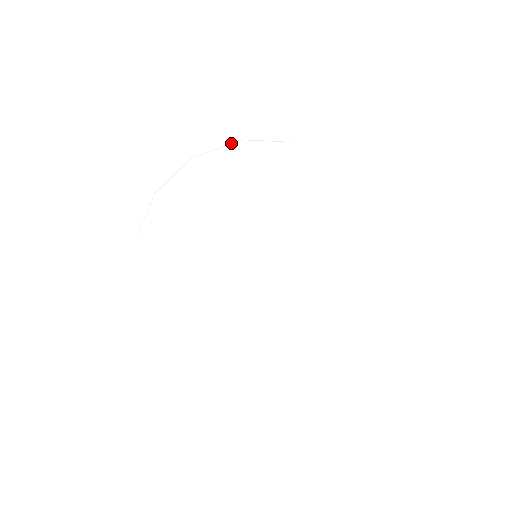
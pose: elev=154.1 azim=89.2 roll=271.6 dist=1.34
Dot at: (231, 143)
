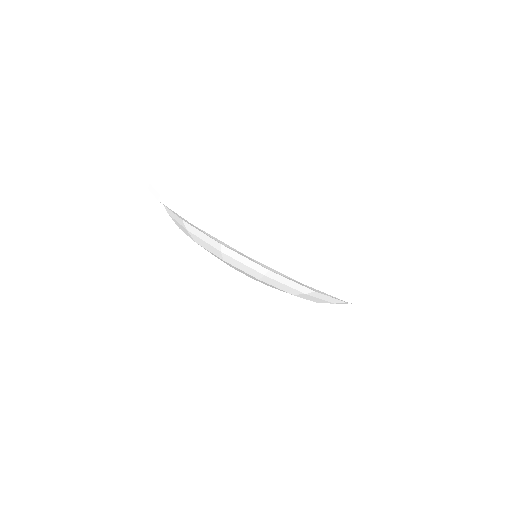
Dot at: occluded
